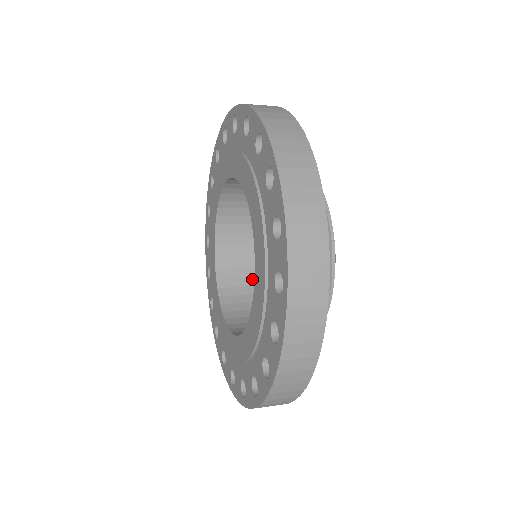
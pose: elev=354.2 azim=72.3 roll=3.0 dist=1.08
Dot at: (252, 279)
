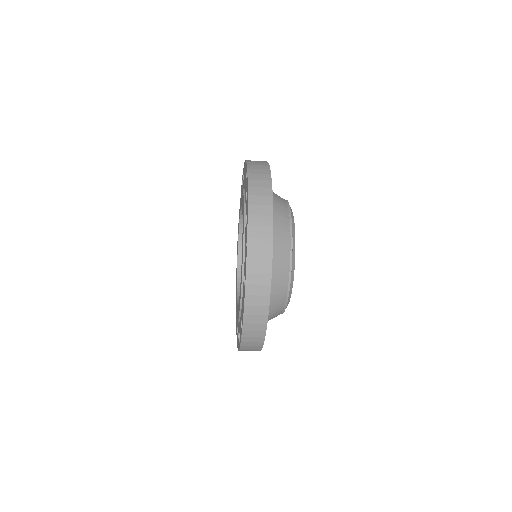
Dot at: occluded
